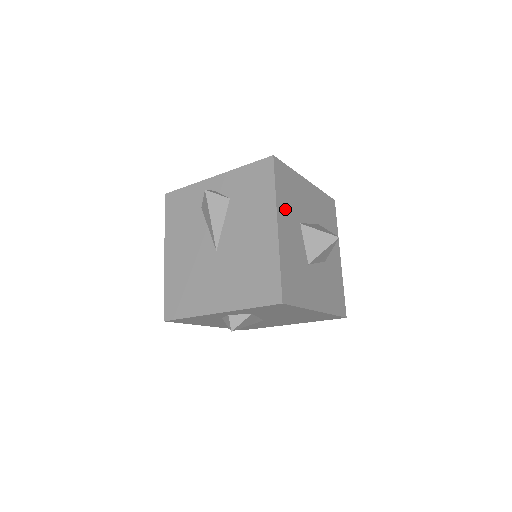
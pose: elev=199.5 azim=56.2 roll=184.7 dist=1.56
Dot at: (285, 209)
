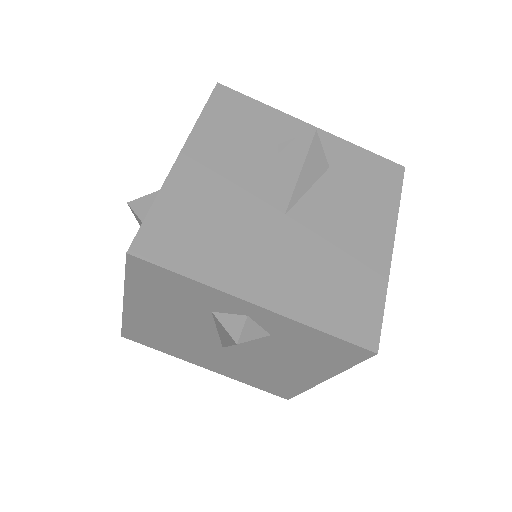
Dot at: occluded
